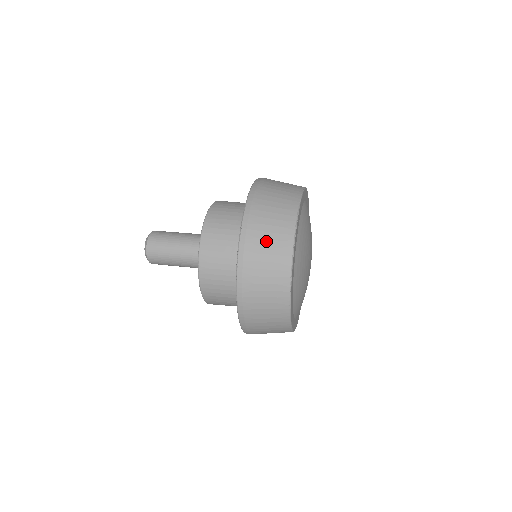
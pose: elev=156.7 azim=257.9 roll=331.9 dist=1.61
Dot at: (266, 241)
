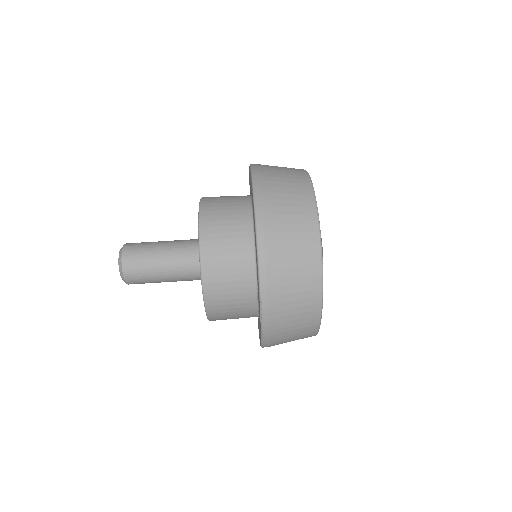
Dot at: (291, 332)
